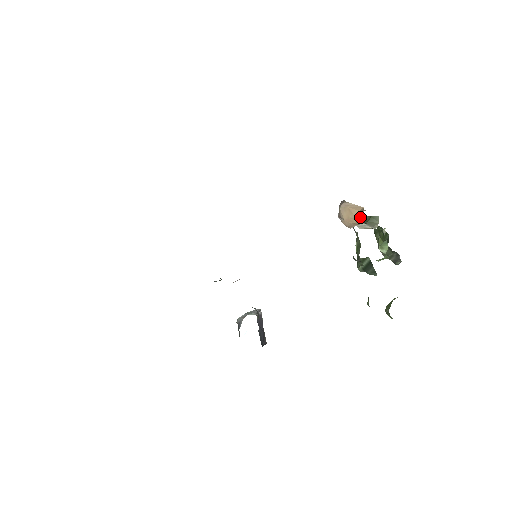
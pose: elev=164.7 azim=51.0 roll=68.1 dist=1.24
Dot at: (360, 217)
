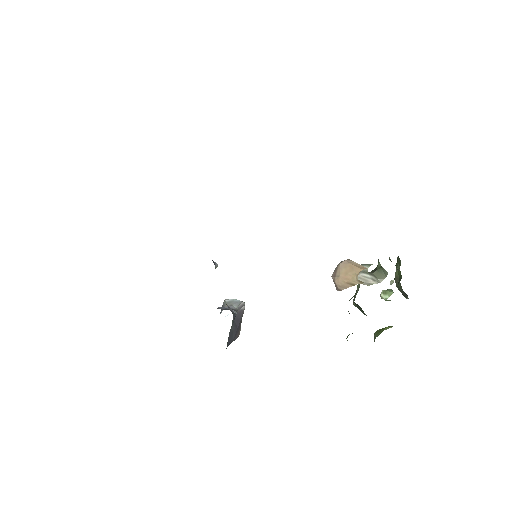
Dot at: (367, 267)
